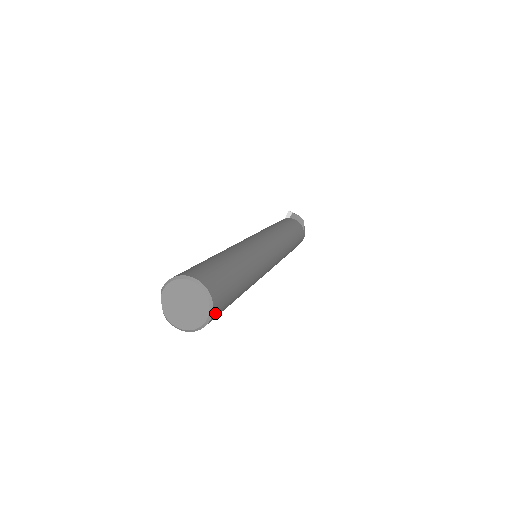
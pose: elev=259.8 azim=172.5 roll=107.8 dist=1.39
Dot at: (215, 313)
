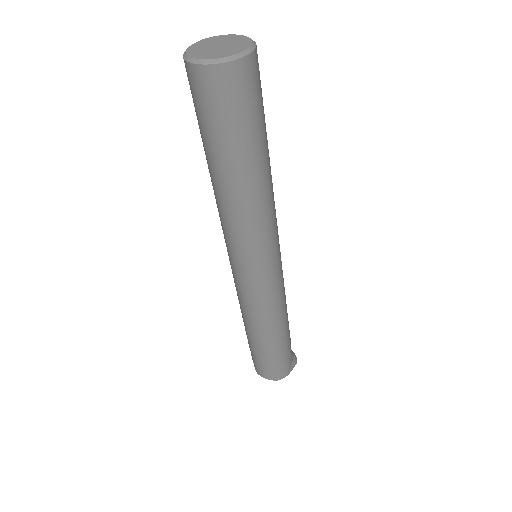
Dot at: (237, 72)
